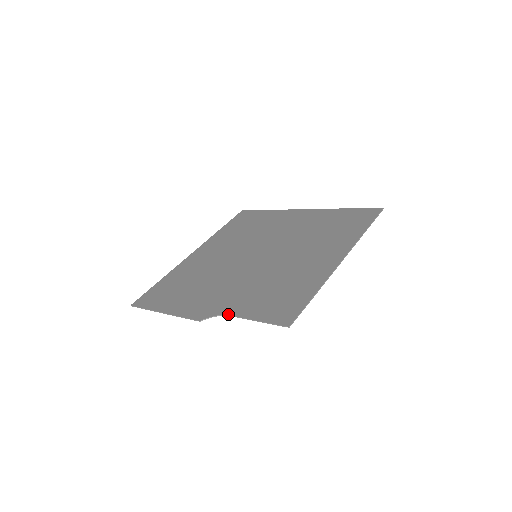
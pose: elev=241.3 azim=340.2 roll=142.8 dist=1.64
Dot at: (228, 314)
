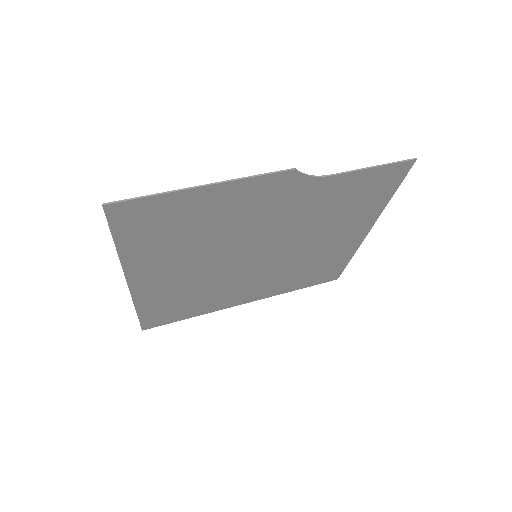
Dot at: (325, 175)
